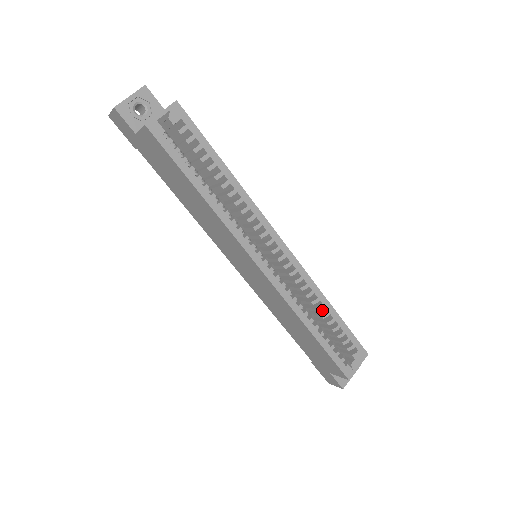
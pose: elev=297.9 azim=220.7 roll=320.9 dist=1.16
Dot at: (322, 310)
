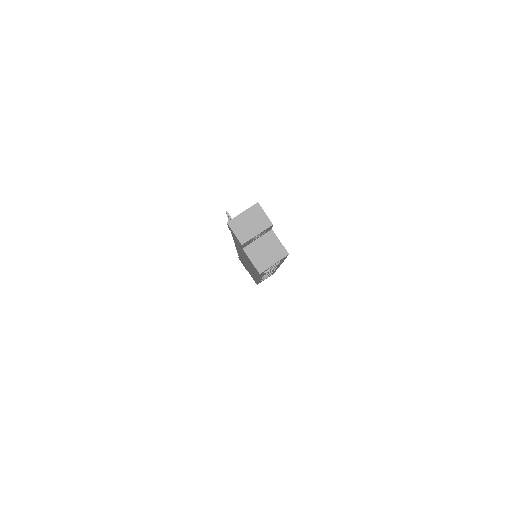
Dot at: occluded
